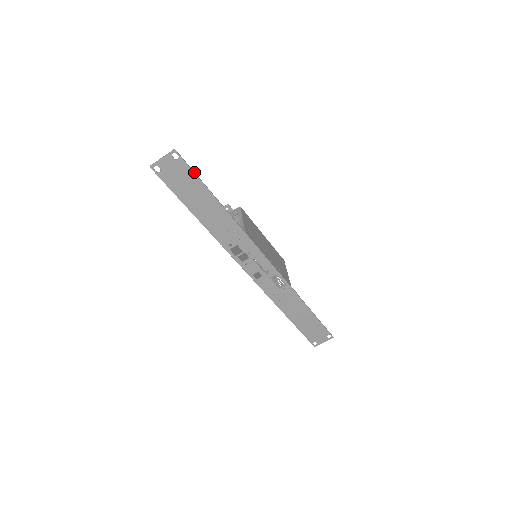
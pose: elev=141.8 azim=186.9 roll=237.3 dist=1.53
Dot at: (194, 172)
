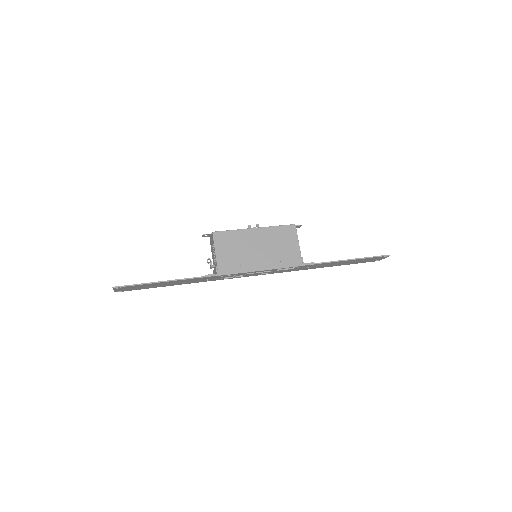
Dot at: (140, 284)
